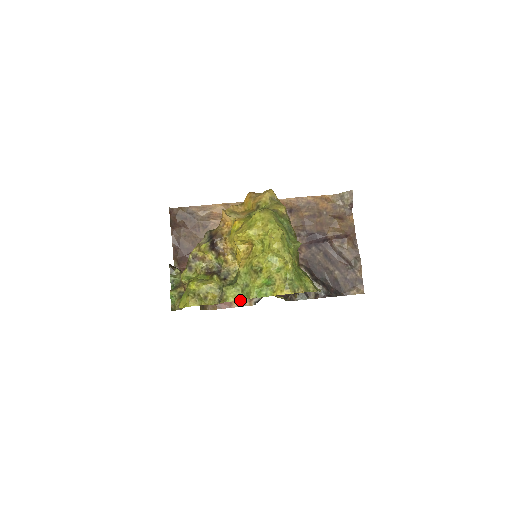
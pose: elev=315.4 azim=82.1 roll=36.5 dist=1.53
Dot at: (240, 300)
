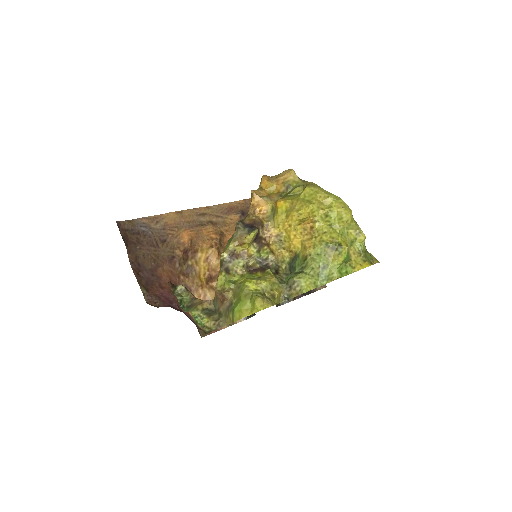
Dot at: occluded
